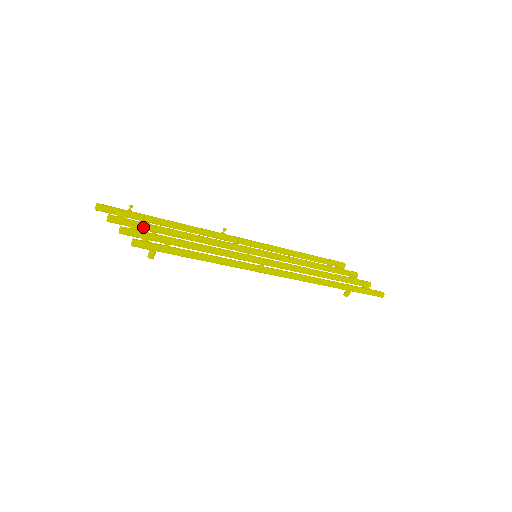
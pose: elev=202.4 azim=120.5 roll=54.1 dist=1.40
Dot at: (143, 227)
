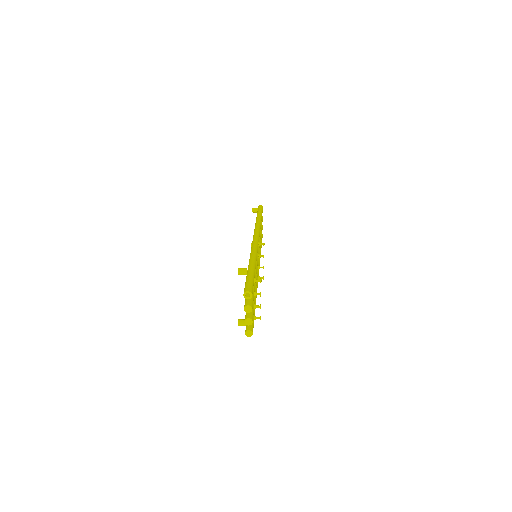
Dot at: occluded
